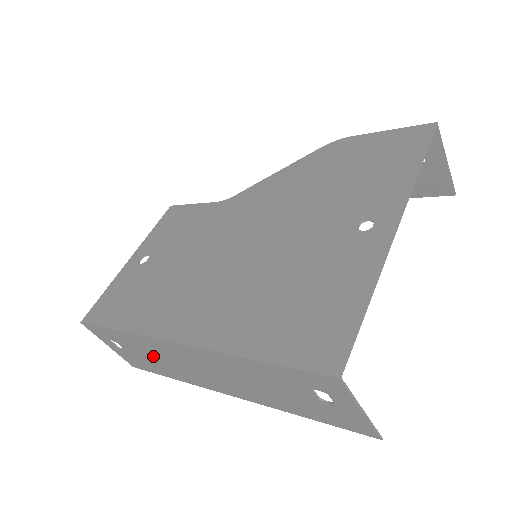
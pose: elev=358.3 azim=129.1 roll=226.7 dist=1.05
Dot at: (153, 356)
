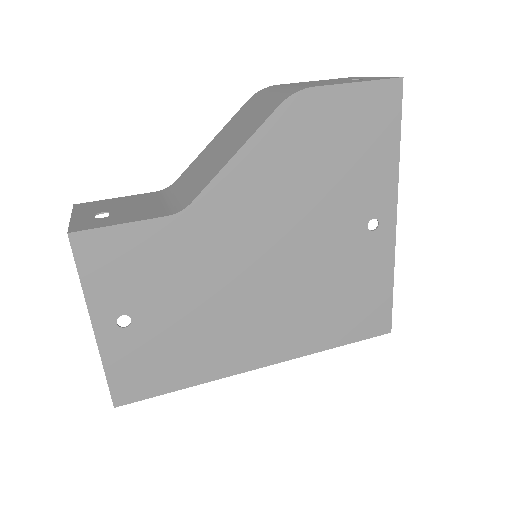
Dot at: occluded
